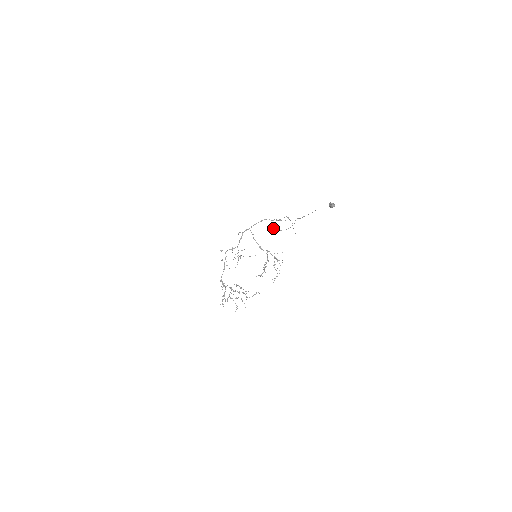
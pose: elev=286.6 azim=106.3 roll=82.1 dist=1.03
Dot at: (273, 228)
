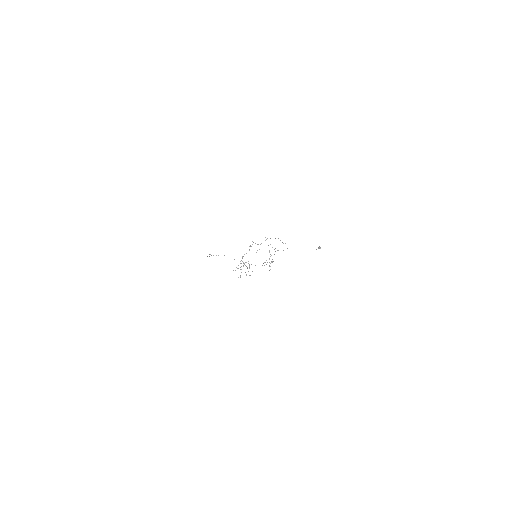
Dot at: occluded
